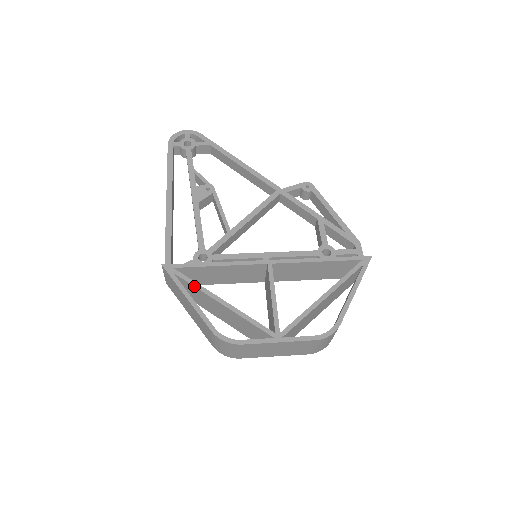
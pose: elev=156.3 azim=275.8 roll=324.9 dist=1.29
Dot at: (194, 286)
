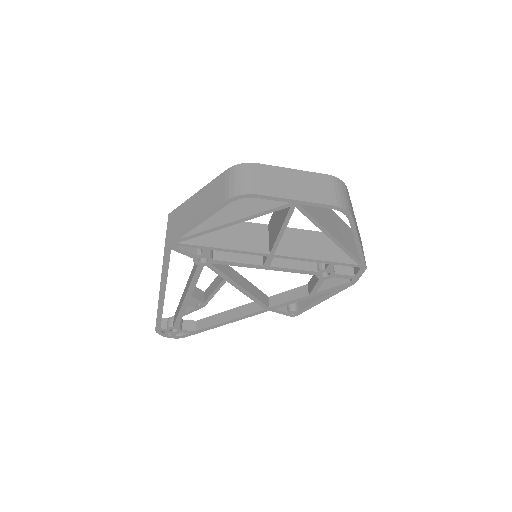
Dot at: occluded
